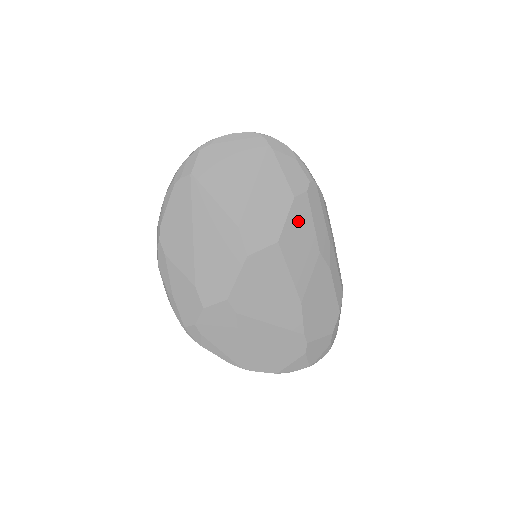
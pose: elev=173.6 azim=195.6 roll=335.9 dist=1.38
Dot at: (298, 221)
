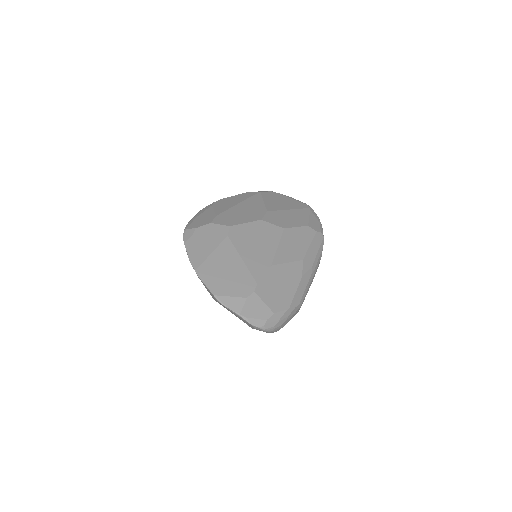
Dot at: (302, 235)
